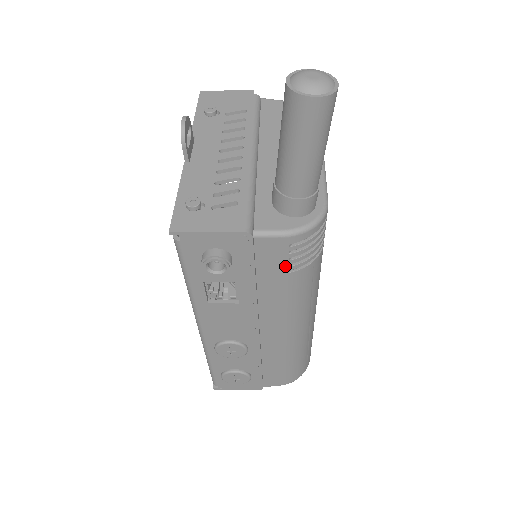
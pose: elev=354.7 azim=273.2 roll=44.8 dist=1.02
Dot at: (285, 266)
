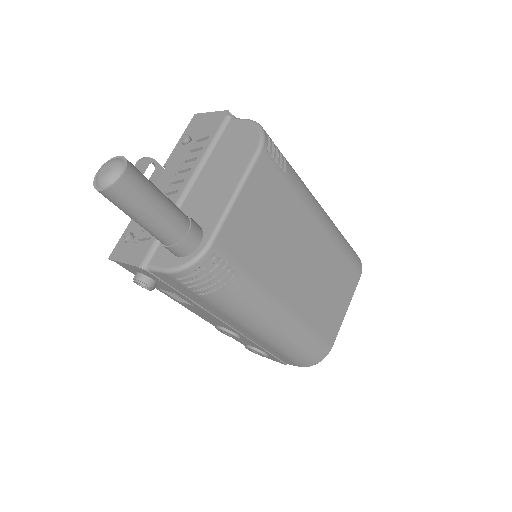
Dot at: (191, 291)
